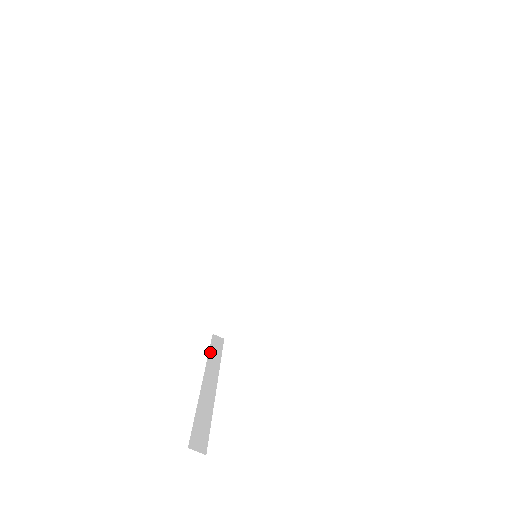
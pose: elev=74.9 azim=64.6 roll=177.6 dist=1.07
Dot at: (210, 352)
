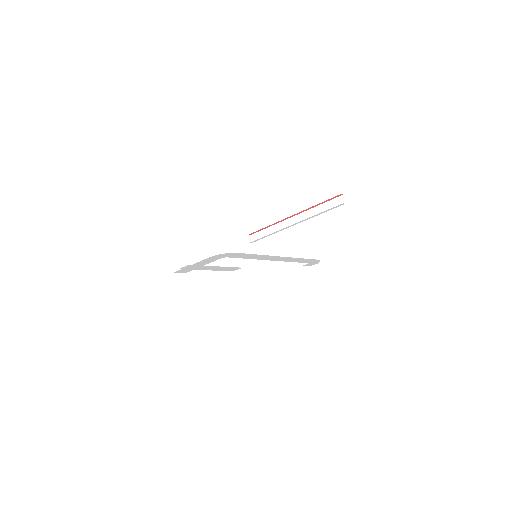
Dot at: (266, 228)
